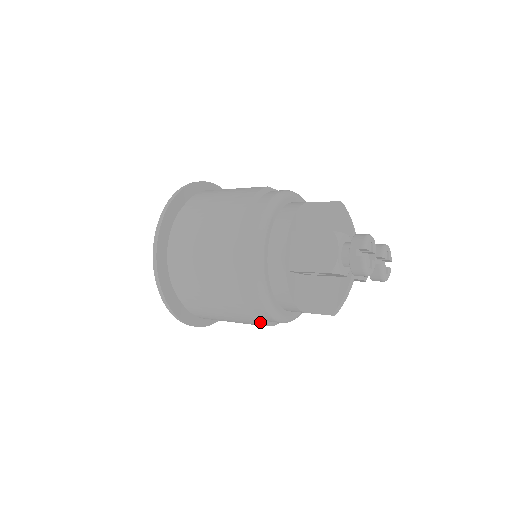
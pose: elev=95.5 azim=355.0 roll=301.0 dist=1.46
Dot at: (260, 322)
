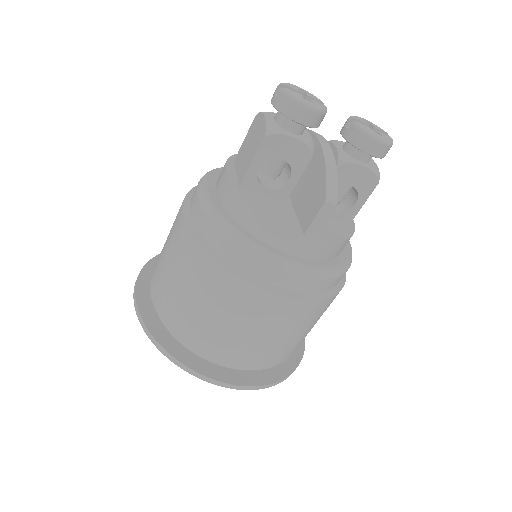
Dot at: (260, 286)
